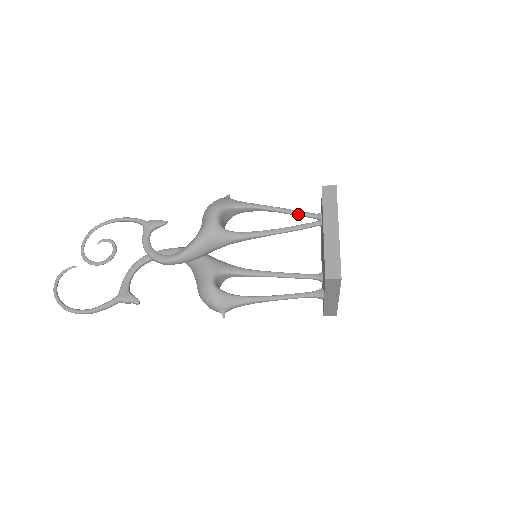
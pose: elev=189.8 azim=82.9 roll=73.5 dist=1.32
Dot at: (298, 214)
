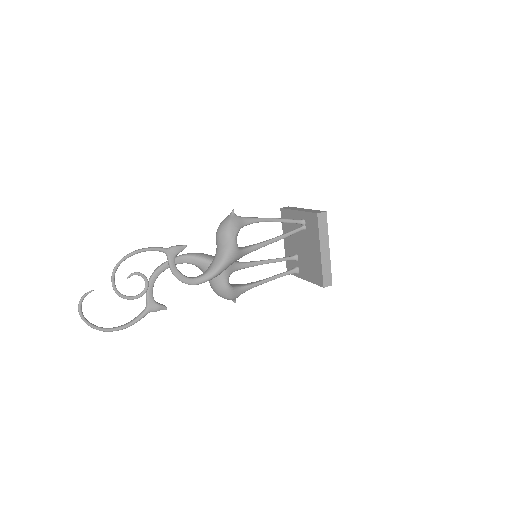
Dot at: occluded
